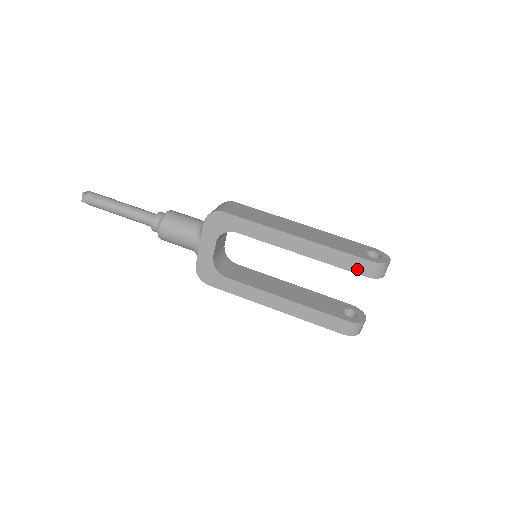
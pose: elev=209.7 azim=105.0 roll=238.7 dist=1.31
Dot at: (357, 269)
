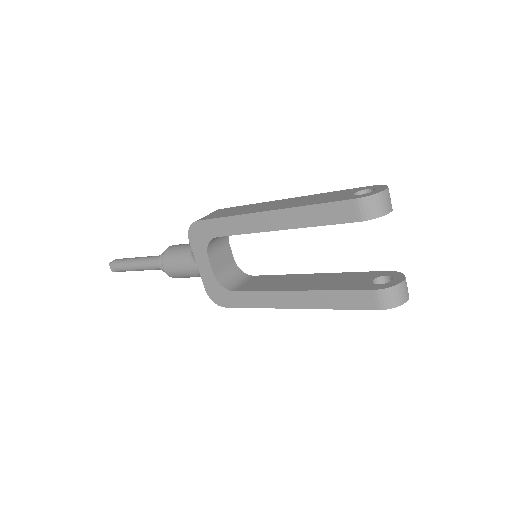
Dot at: (345, 217)
